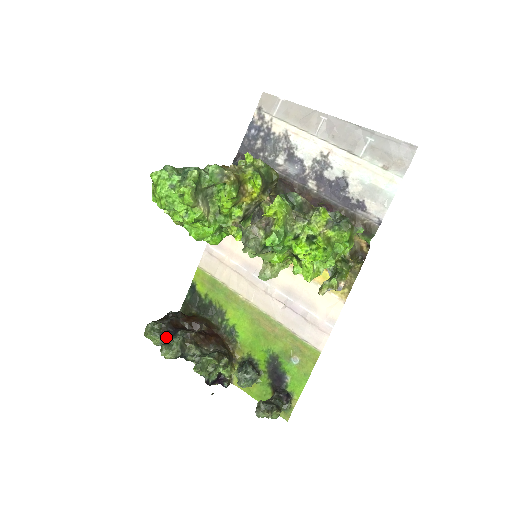
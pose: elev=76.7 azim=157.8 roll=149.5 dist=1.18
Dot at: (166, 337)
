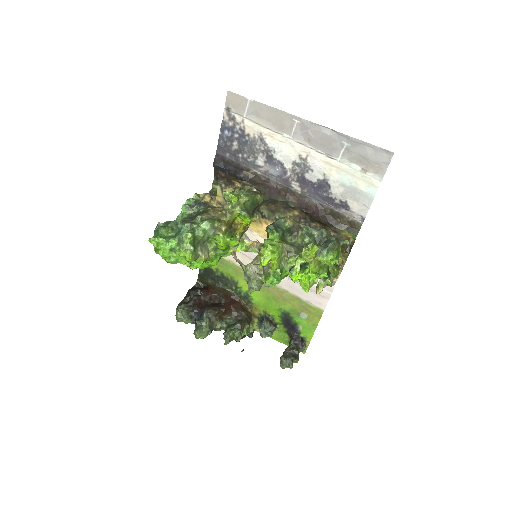
Dot at: (194, 318)
